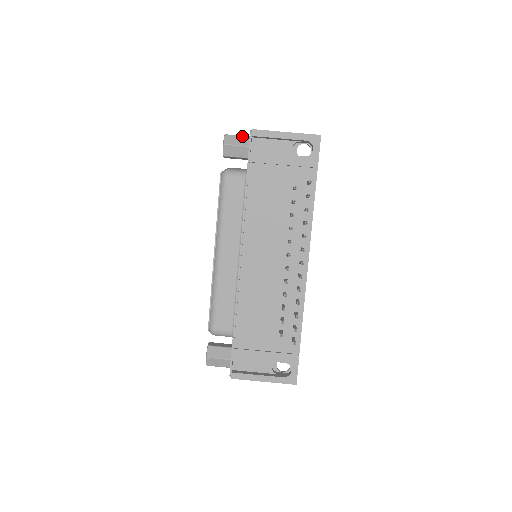
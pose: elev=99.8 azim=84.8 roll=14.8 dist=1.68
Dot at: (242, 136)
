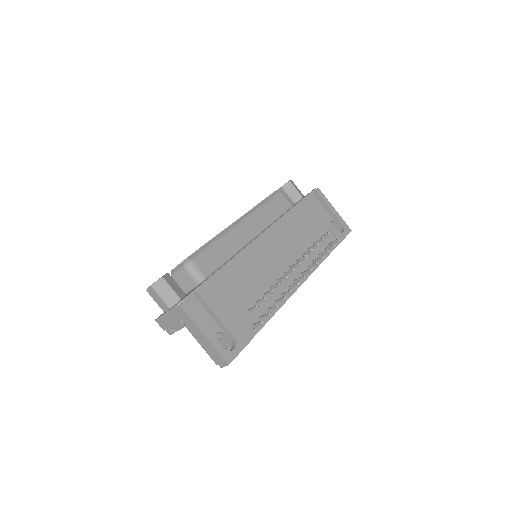
Dot at: (300, 191)
